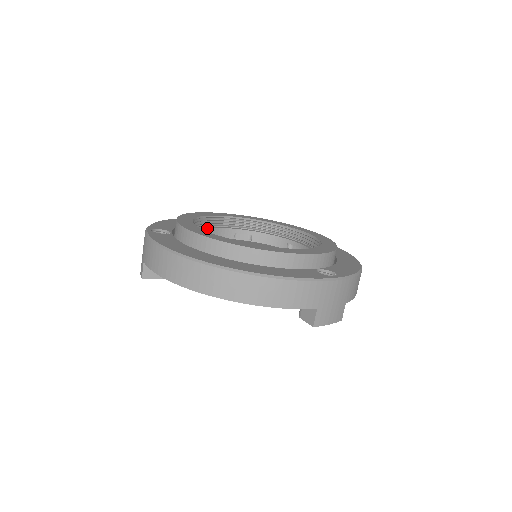
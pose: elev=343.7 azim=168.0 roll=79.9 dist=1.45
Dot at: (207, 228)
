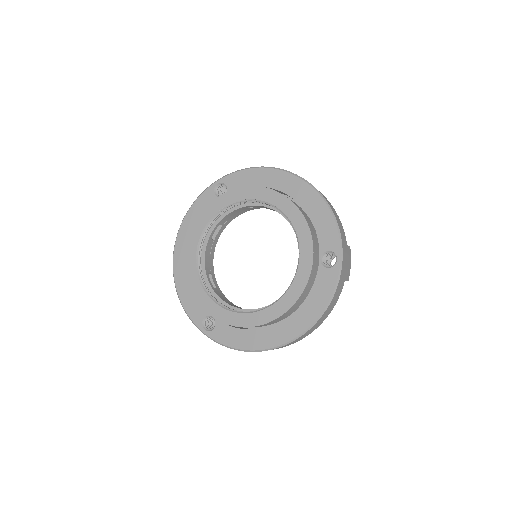
Dot at: (205, 270)
